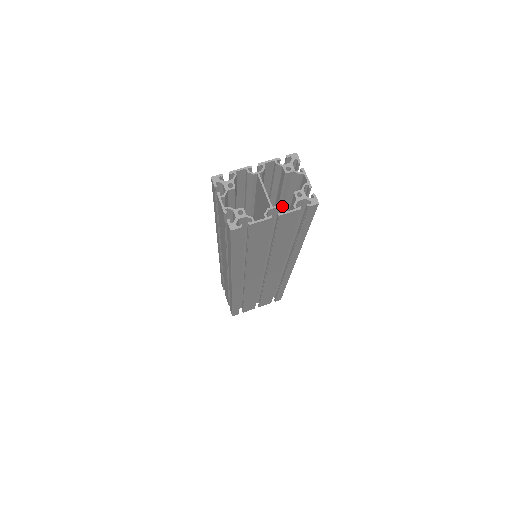
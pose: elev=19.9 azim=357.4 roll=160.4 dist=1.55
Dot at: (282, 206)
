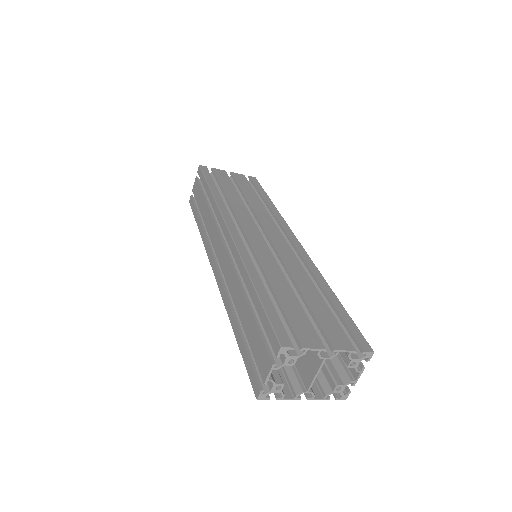
Dot at: occluded
